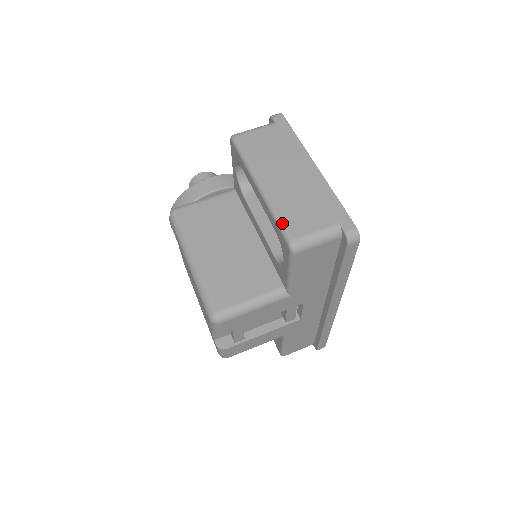
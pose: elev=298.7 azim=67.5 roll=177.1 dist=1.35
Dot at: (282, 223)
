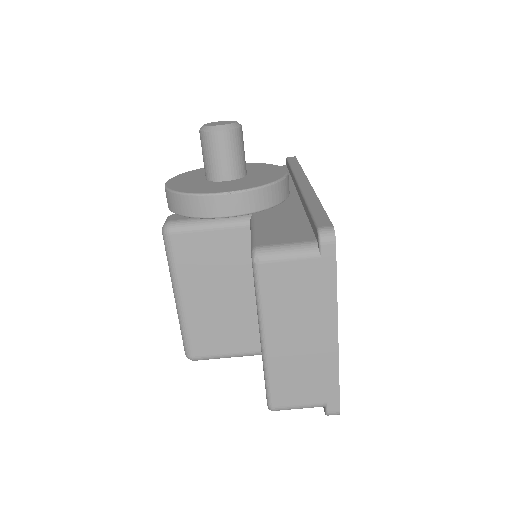
Dot at: (270, 390)
